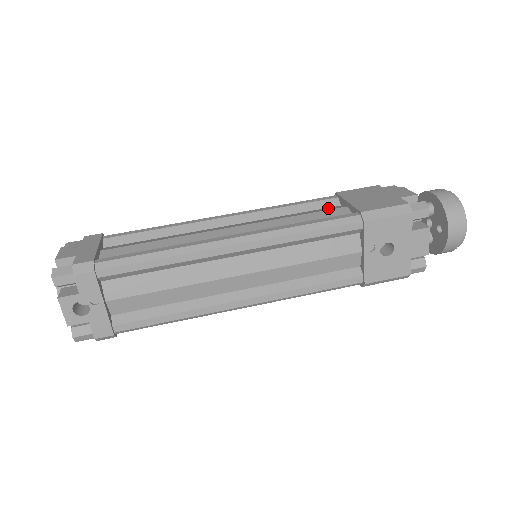
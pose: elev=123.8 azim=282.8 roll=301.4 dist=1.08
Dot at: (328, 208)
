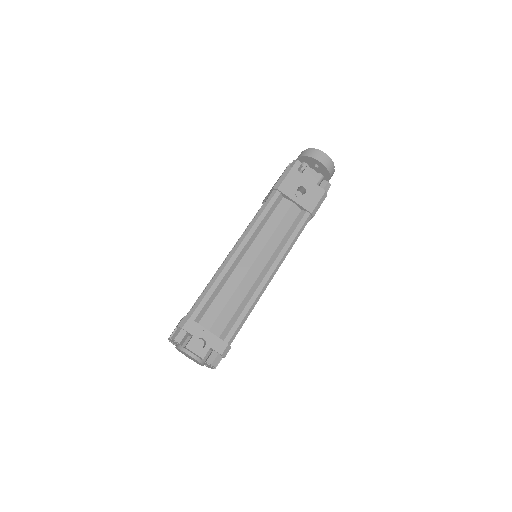
Dot at: occluded
